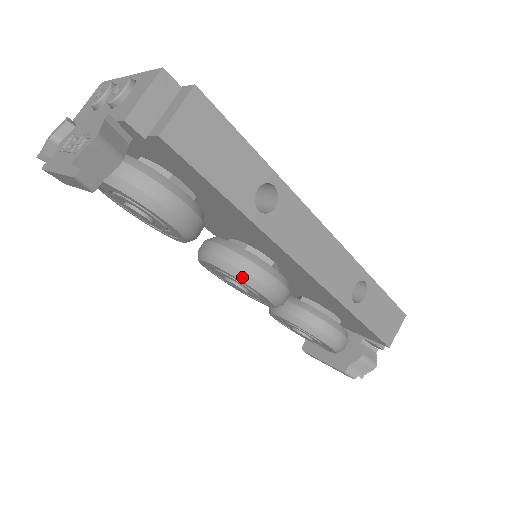
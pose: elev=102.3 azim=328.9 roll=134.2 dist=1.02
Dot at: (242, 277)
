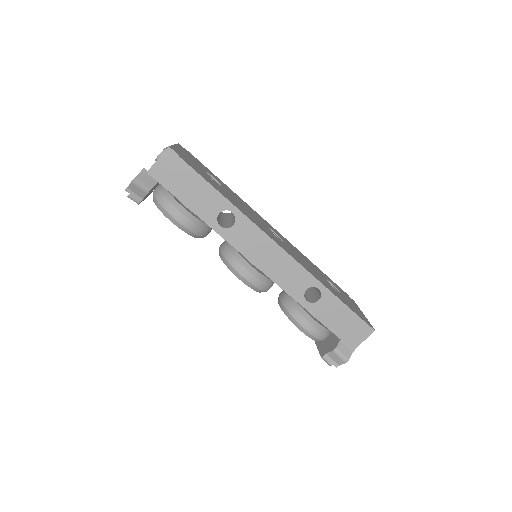
Dot at: (228, 265)
